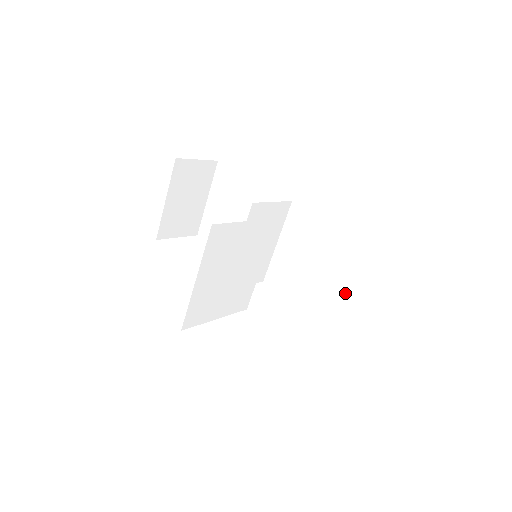
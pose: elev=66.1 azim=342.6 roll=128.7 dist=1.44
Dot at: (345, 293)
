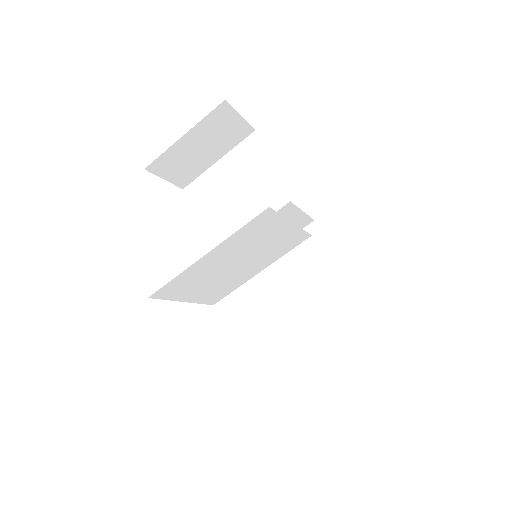
Dot at: (317, 342)
